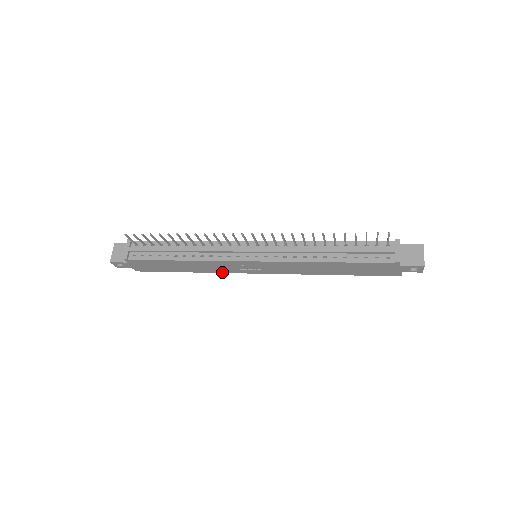
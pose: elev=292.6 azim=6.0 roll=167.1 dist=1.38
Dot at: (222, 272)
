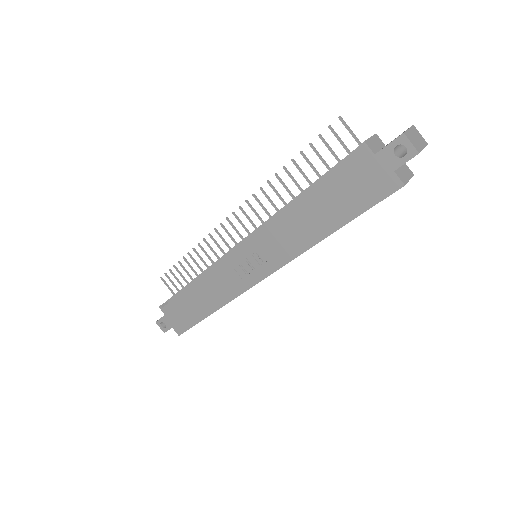
Dot at: (234, 297)
